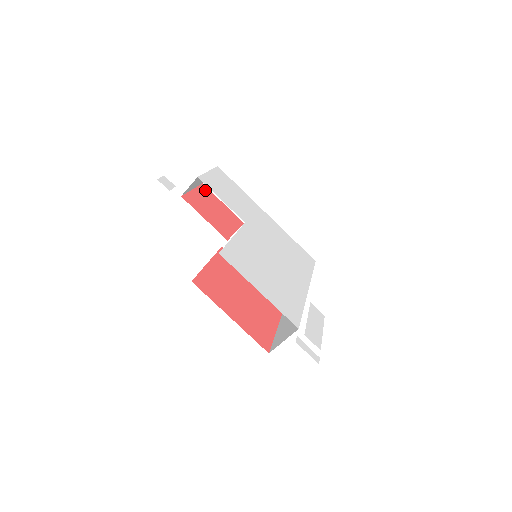
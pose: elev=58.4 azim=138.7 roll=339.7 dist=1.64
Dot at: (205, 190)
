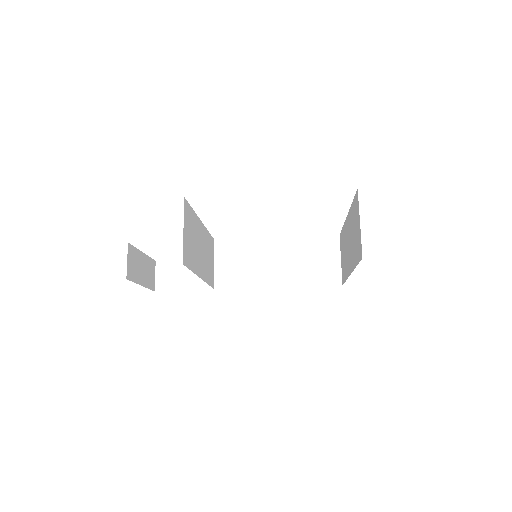
Dot at: occluded
